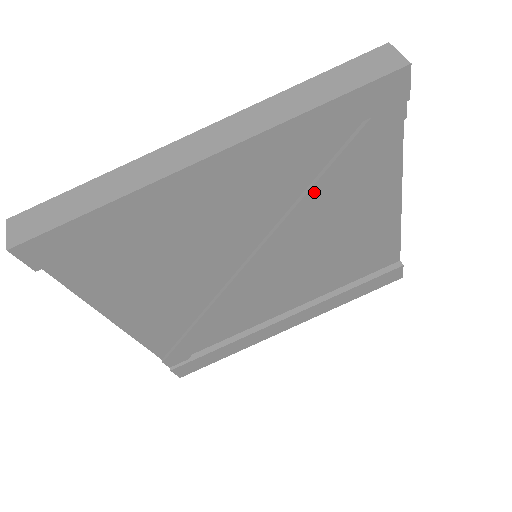
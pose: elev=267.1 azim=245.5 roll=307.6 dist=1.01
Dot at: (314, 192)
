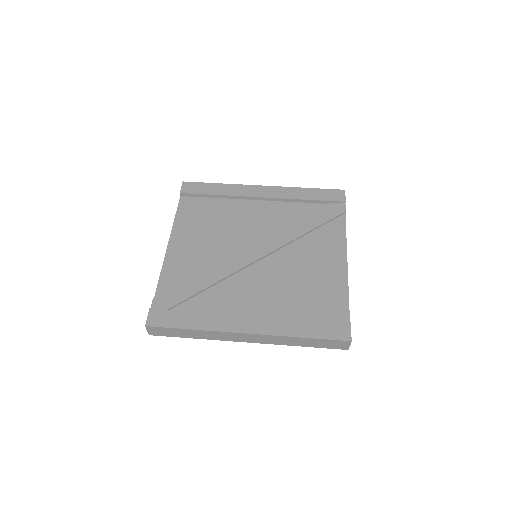
Dot at: (298, 224)
